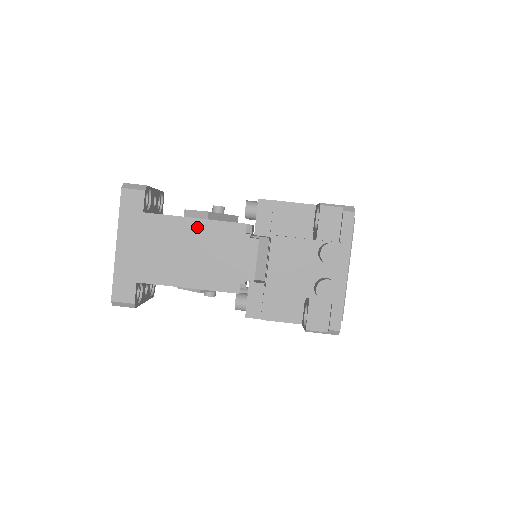
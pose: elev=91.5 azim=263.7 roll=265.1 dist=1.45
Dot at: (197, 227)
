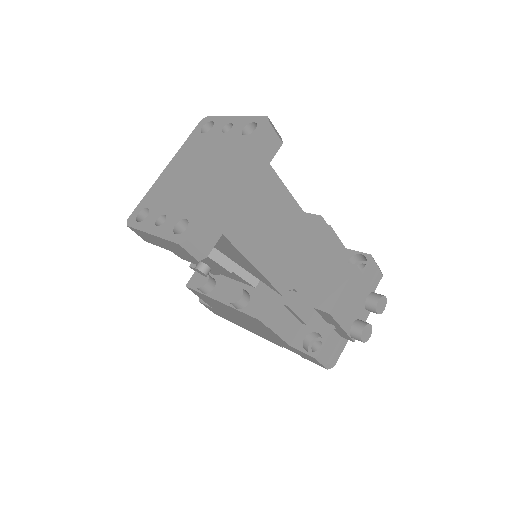
Dot at: (294, 213)
